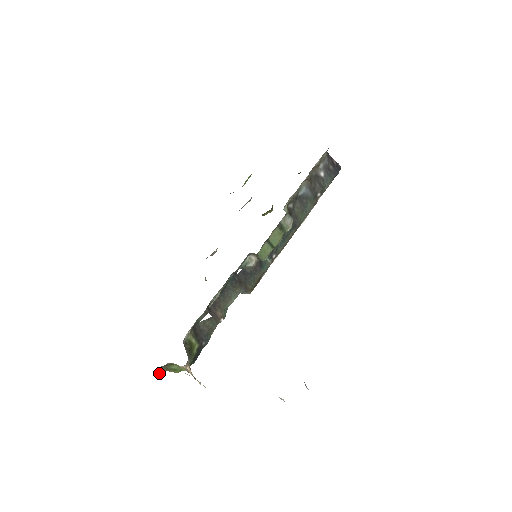
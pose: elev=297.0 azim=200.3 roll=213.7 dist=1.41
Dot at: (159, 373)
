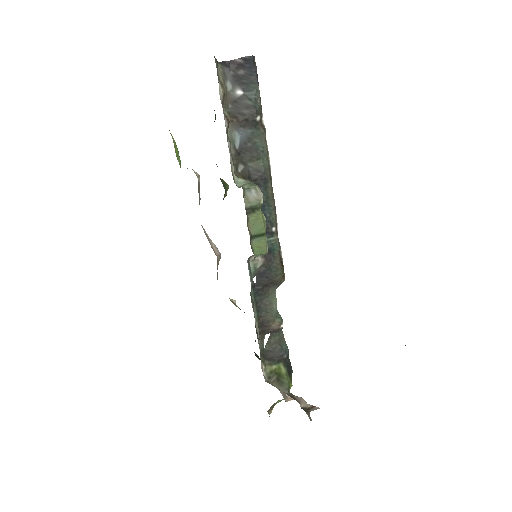
Dot at: occluded
